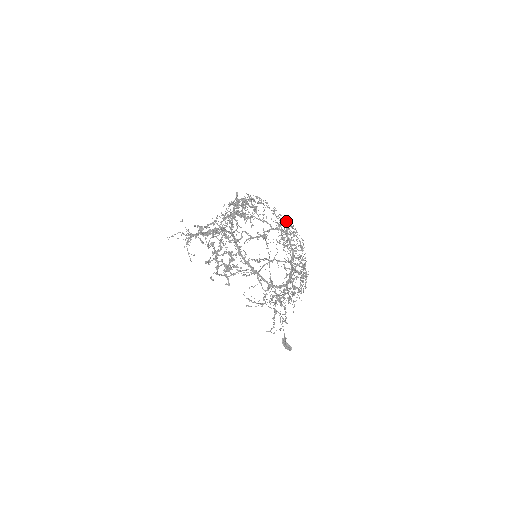
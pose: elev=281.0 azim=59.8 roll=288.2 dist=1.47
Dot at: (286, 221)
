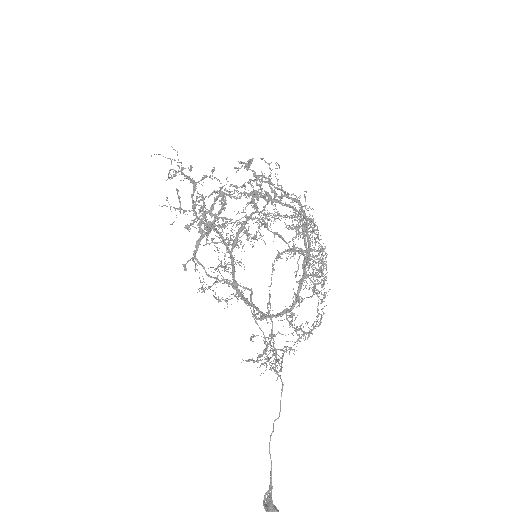
Dot at: occluded
